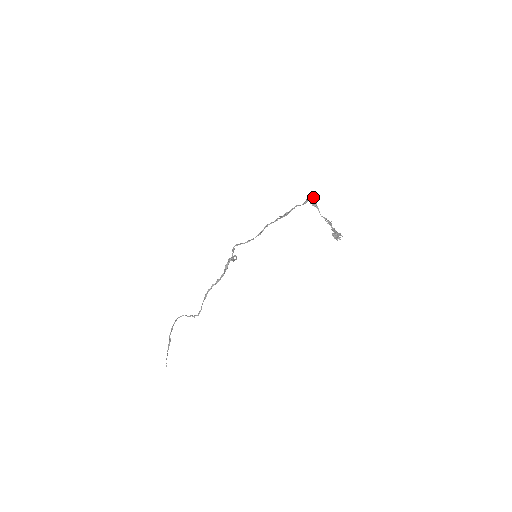
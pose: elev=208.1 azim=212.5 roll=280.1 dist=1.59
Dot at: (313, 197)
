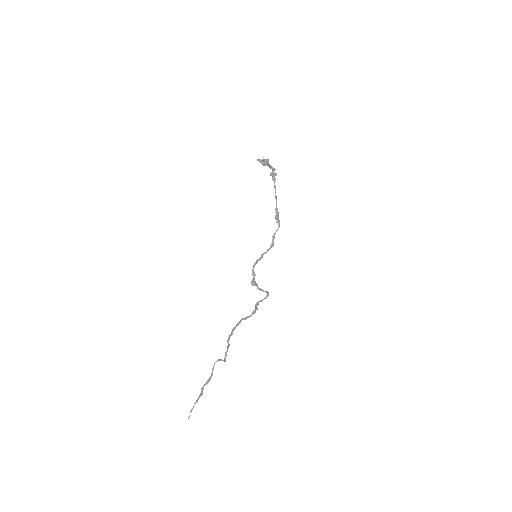
Dot at: occluded
